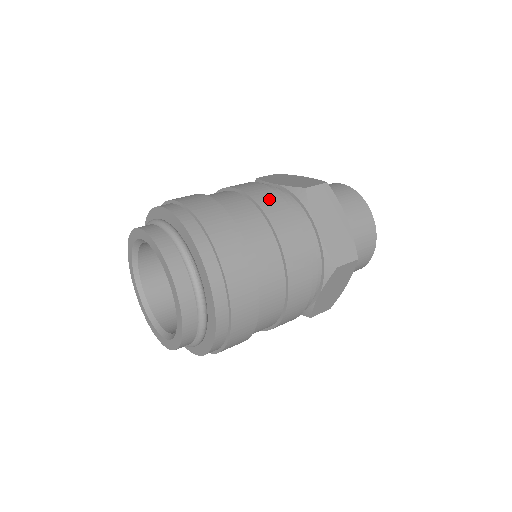
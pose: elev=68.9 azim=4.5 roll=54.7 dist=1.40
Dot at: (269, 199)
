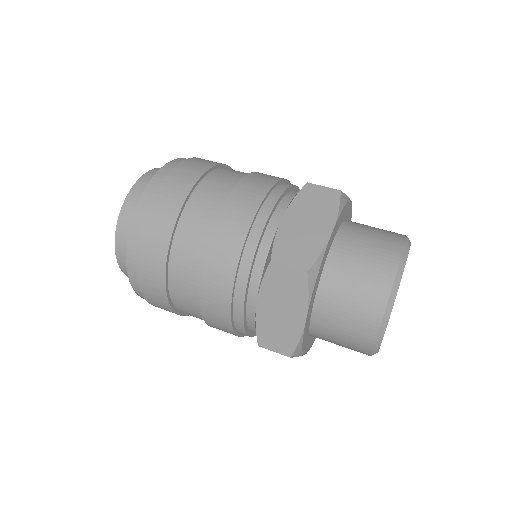
Dot at: (263, 177)
